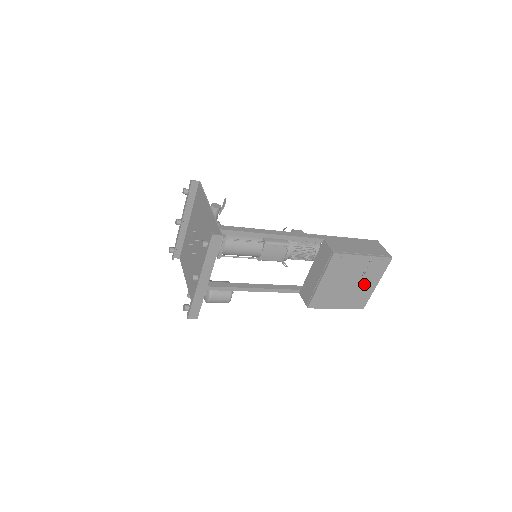
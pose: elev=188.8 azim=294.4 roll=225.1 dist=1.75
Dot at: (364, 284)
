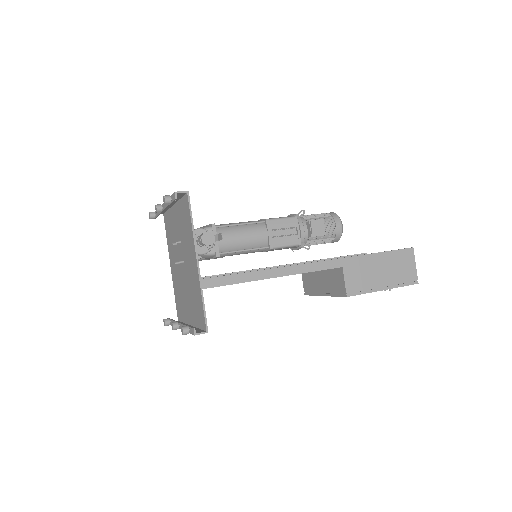
Dot at: occluded
